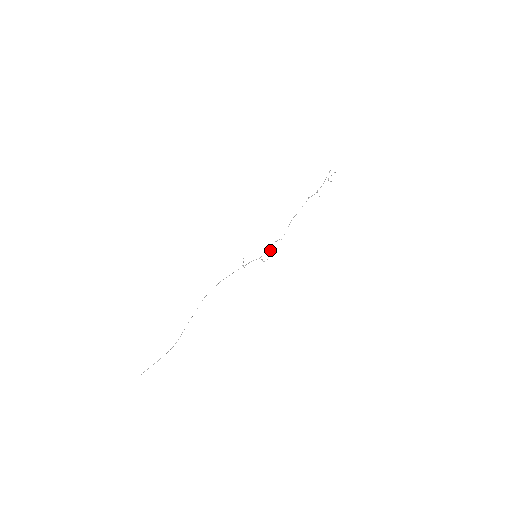
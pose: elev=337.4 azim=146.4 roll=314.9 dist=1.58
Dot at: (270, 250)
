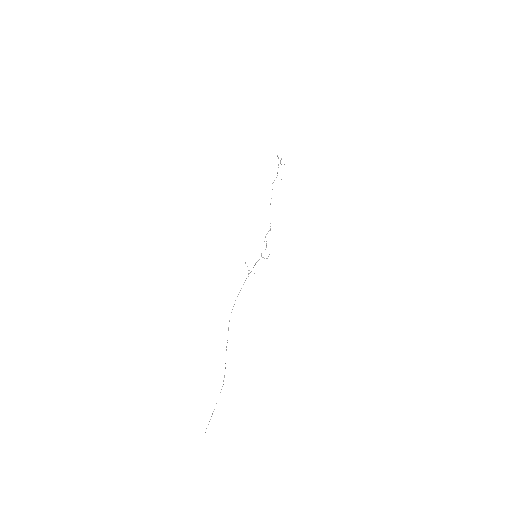
Dot at: (266, 246)
